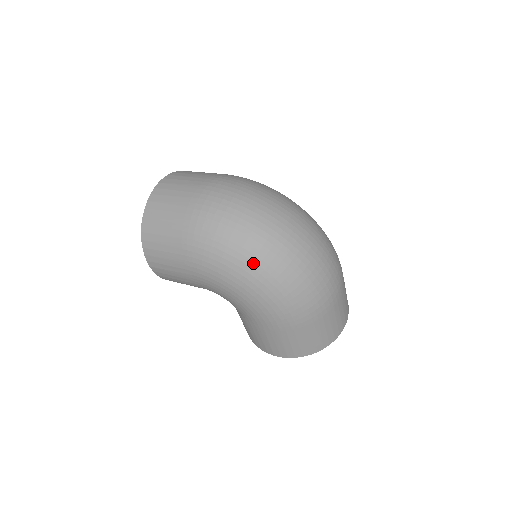
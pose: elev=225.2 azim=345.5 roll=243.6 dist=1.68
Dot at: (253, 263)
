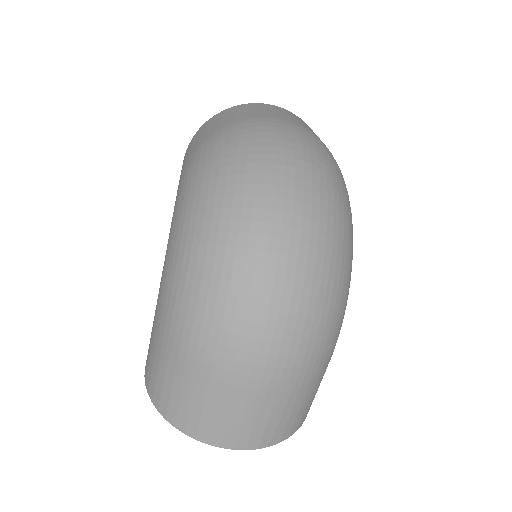
Dot at: (205, 203)
